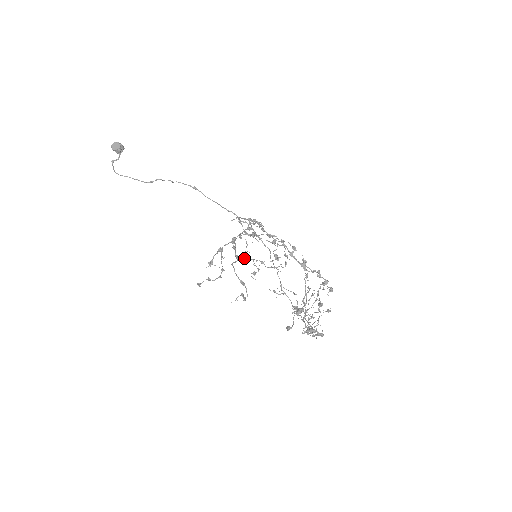
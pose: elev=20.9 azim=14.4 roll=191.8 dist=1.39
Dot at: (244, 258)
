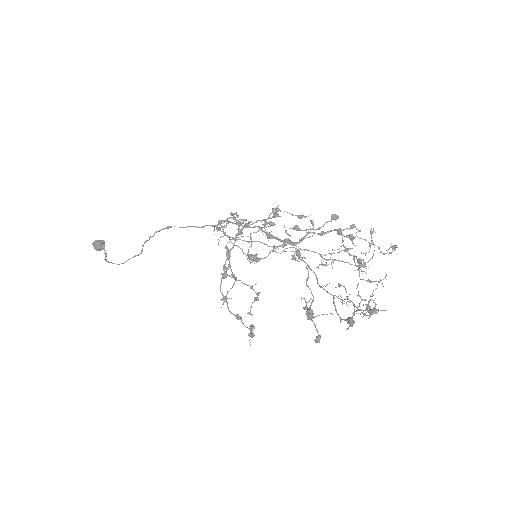
Dot at: occluded
